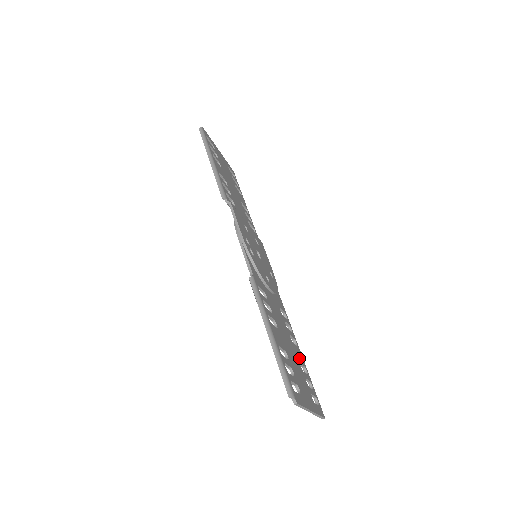
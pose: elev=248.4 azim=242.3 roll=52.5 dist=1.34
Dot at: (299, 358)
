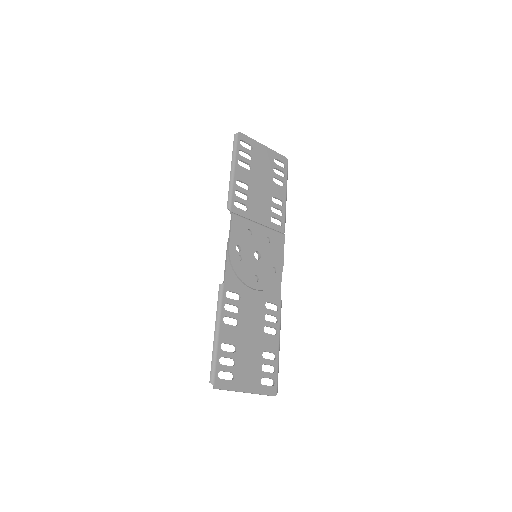
Dot at: (267, 346)
